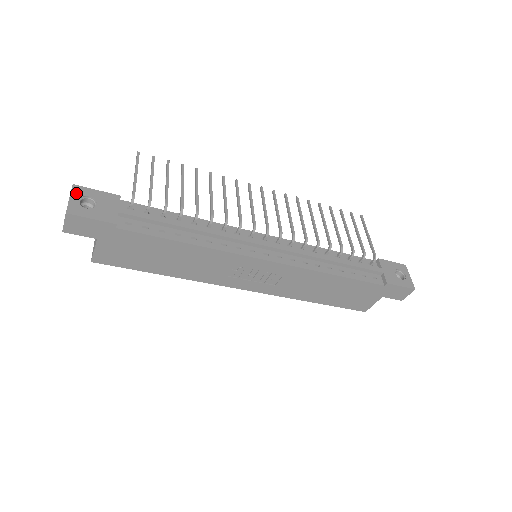
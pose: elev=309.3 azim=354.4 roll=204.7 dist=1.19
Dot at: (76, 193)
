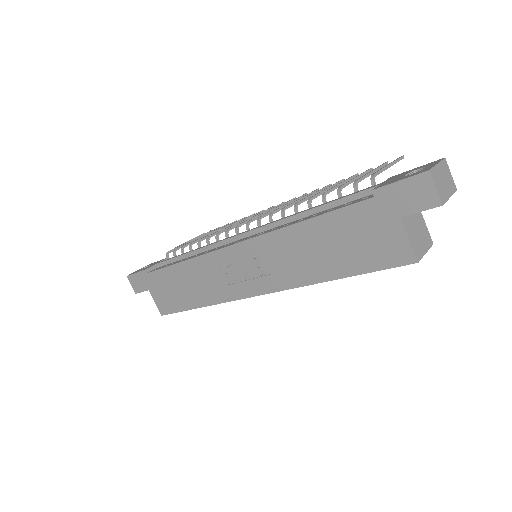
Dot at: (145, 267)
